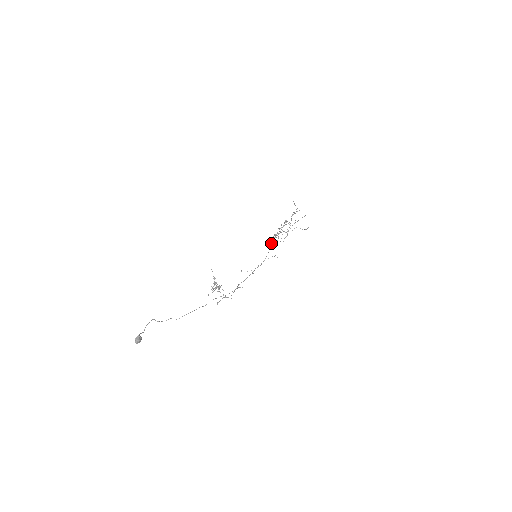
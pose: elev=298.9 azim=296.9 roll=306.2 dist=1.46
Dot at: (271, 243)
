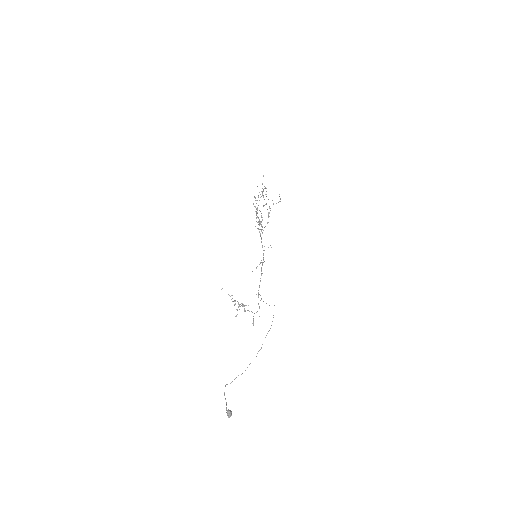
Dot at: (260, 234)
